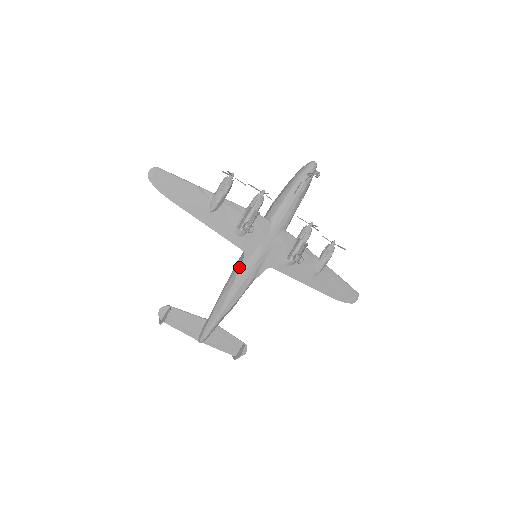
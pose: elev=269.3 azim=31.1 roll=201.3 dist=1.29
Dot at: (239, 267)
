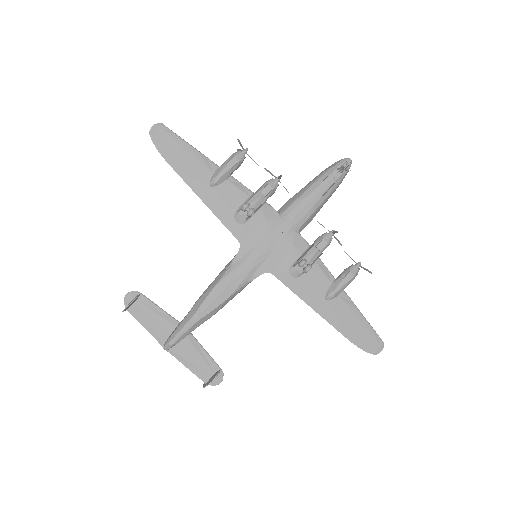
Dot at: (231, 262)
